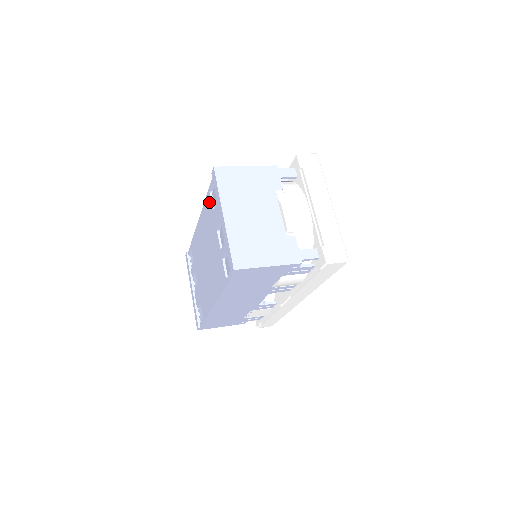
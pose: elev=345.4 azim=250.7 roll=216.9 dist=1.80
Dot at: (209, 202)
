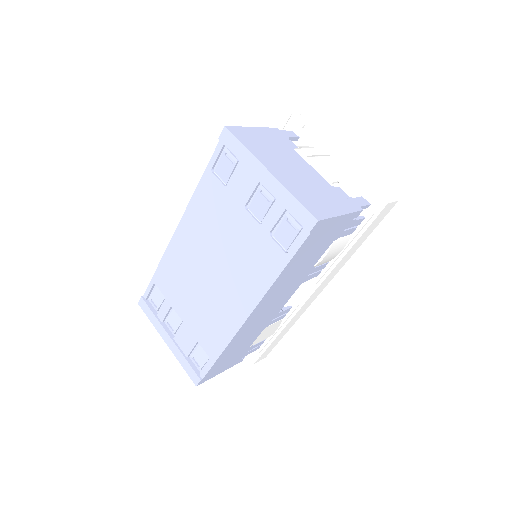
Dot at: (211, 184)
